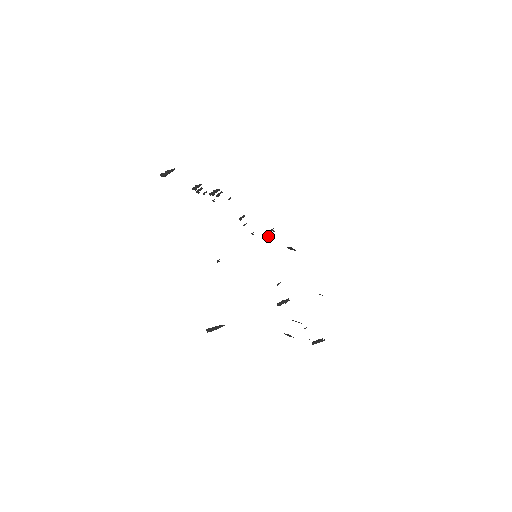
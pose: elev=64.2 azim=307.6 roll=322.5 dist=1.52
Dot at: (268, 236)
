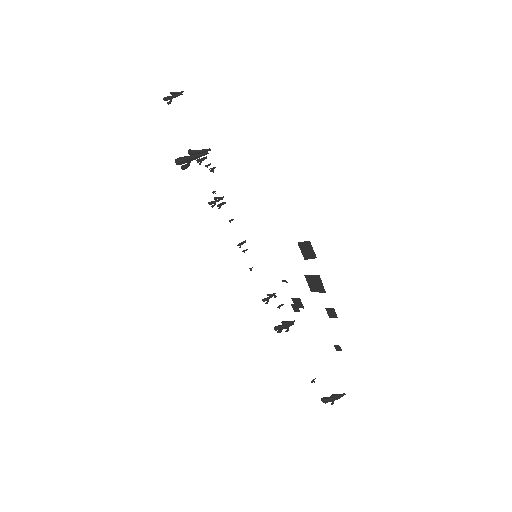
Dot at: (267, 302)
